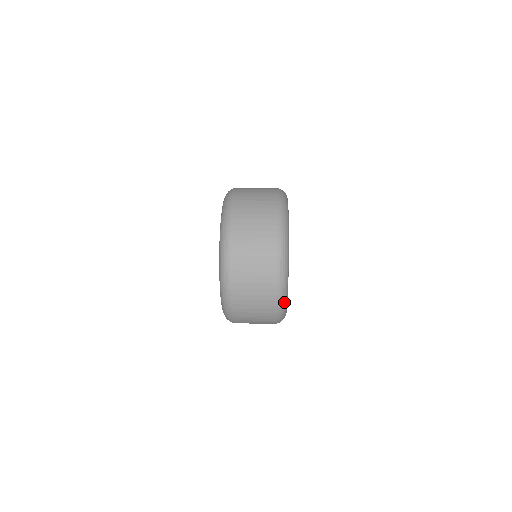
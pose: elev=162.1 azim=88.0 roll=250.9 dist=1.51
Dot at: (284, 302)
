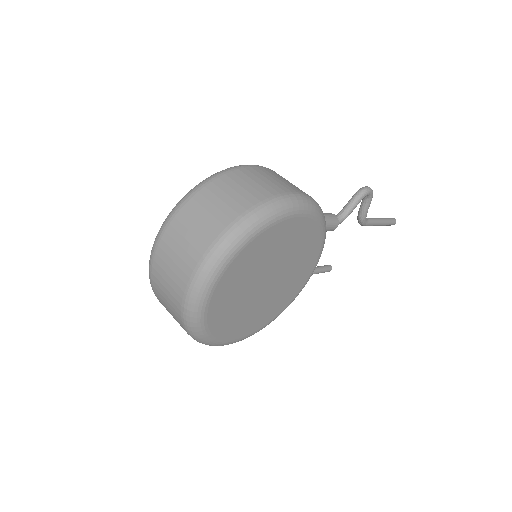
Dot at: (198, 335)
